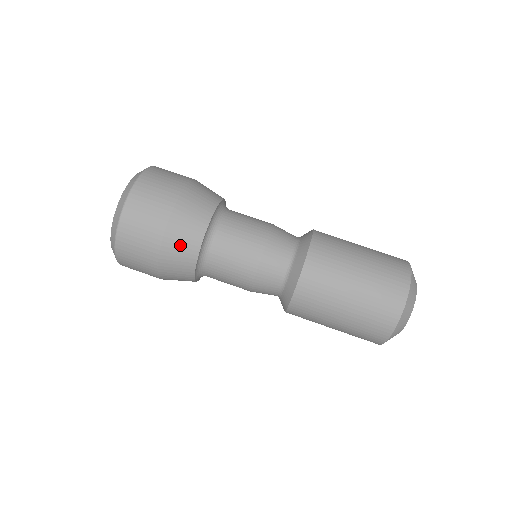
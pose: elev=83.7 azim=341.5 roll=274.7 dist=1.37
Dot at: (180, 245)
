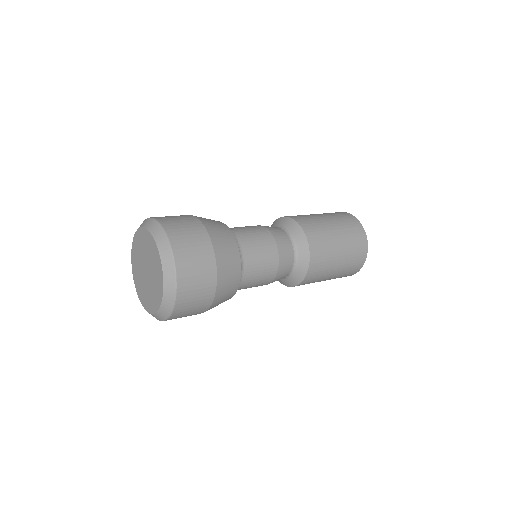
Dot at: (220, 303)
